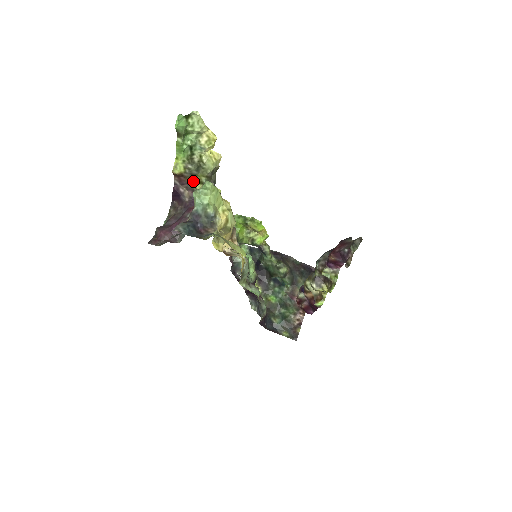
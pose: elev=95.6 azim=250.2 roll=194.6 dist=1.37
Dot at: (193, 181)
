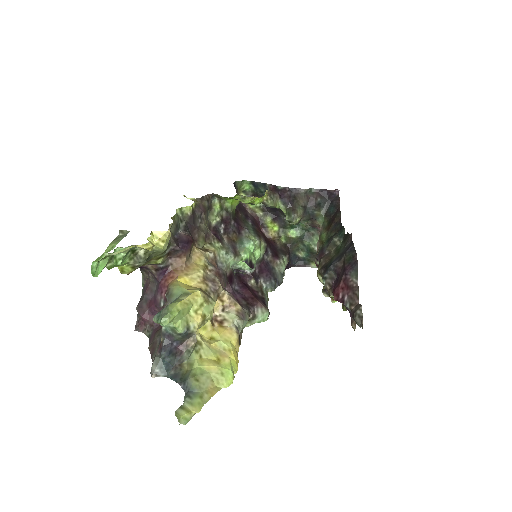
Dot at: (150, 262)
